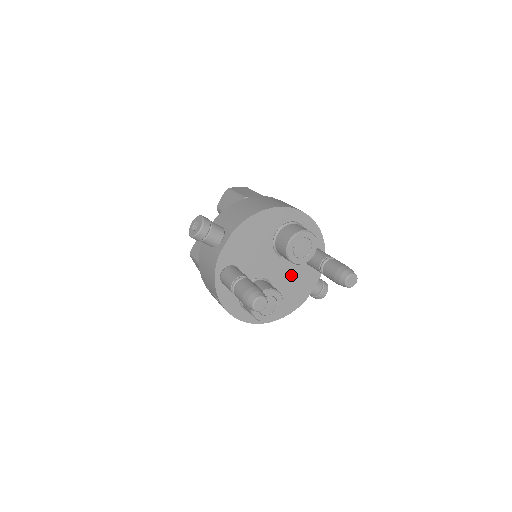
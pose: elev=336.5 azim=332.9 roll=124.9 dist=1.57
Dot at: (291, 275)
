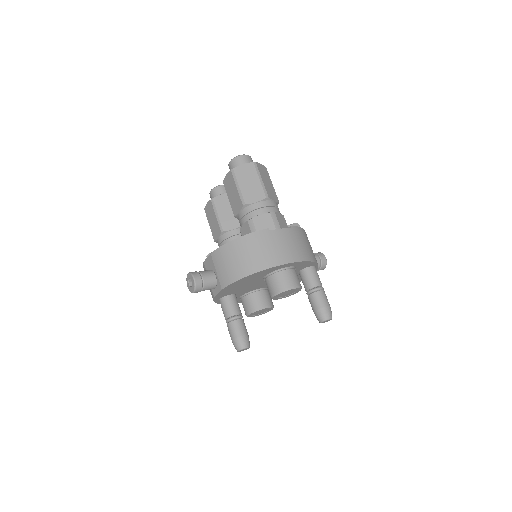
Dot at: occluded
